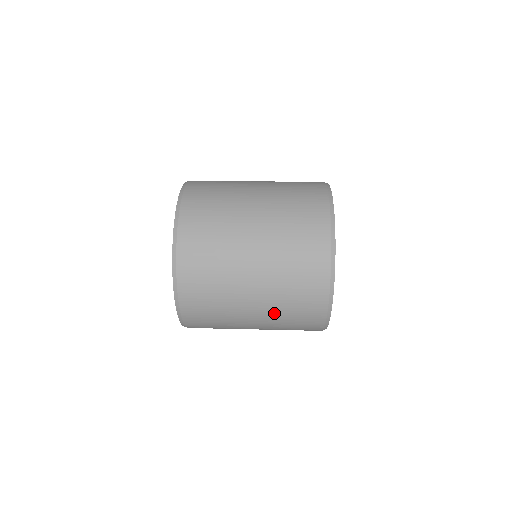
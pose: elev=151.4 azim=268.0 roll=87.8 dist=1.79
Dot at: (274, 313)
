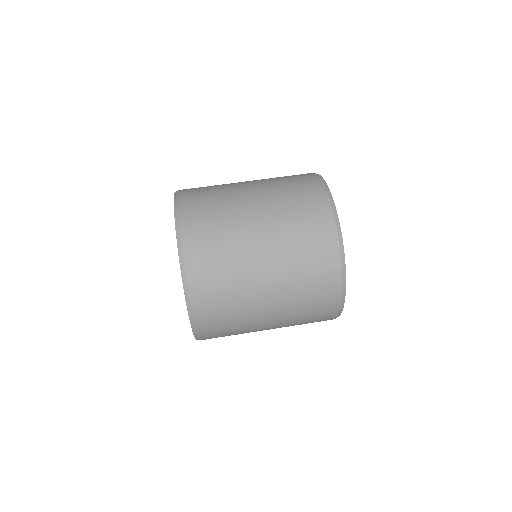
Dot at: occluded
